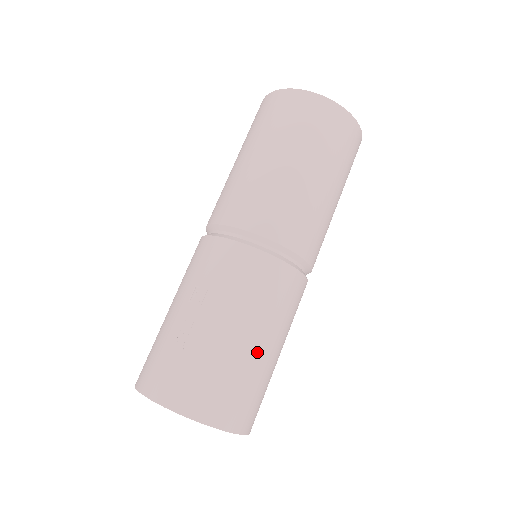
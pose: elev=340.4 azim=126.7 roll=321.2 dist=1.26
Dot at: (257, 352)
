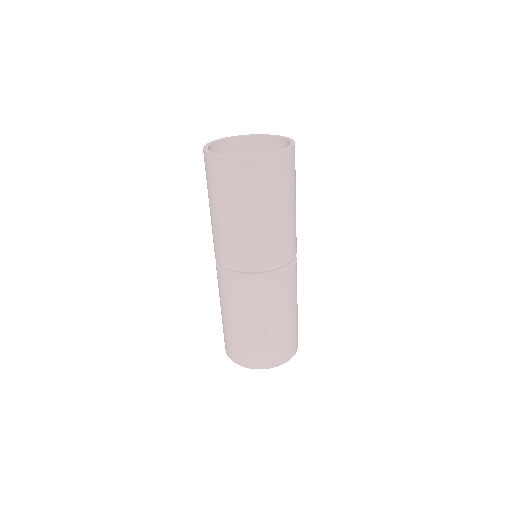
Dot at: occluded
